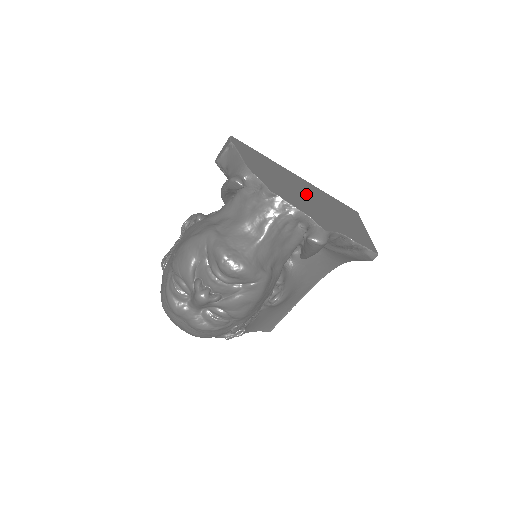
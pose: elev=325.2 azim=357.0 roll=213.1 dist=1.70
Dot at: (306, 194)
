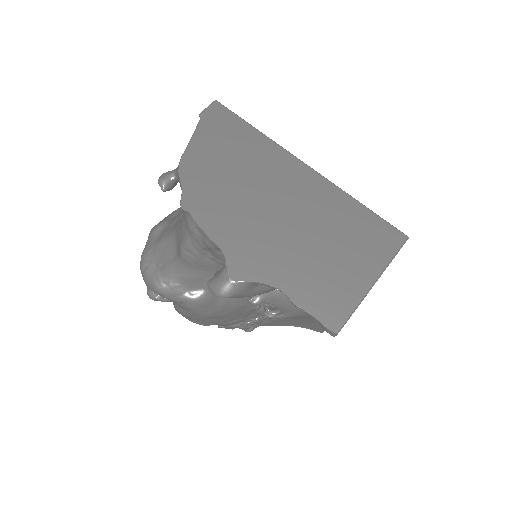
Dot at: (277, 204)
